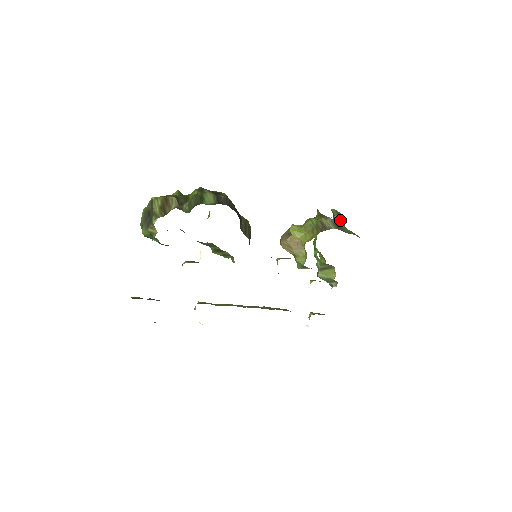
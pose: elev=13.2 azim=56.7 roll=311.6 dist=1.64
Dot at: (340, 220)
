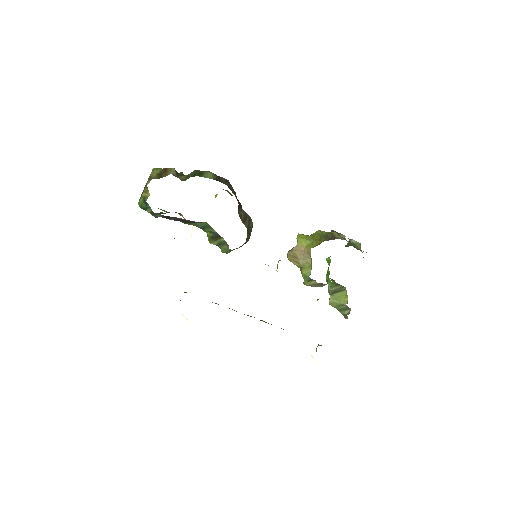
Dot at: (356, 243)
